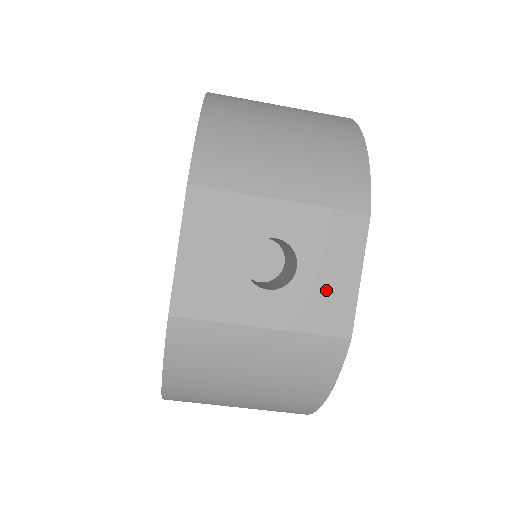
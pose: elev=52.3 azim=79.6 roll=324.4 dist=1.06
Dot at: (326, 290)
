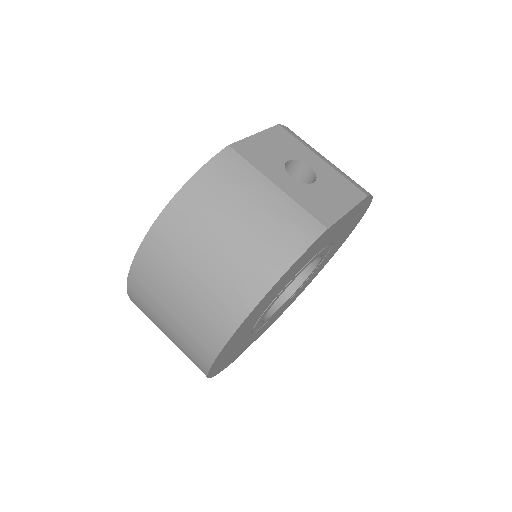
Dot at: (325, 201)
